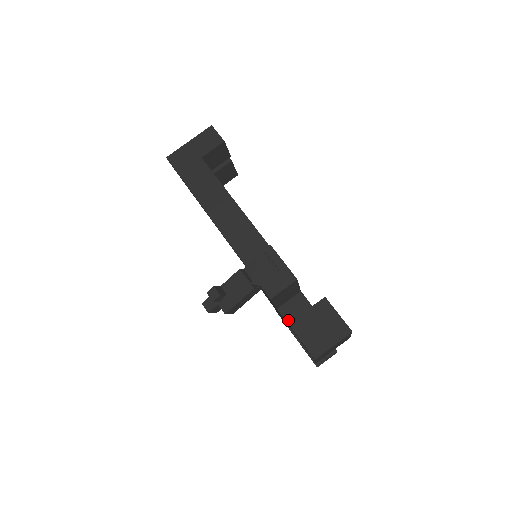
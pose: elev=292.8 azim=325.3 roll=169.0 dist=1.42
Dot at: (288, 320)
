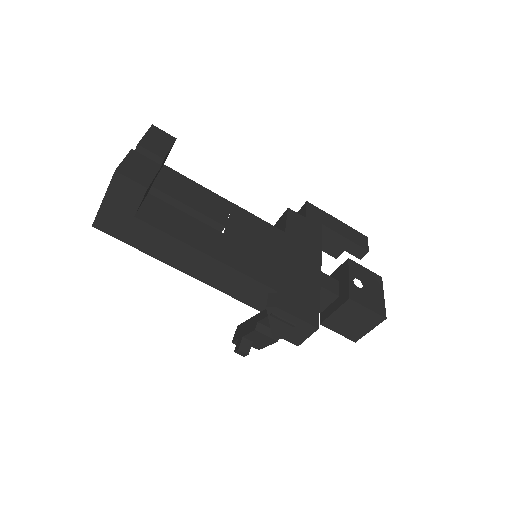
Dot at: occluded
